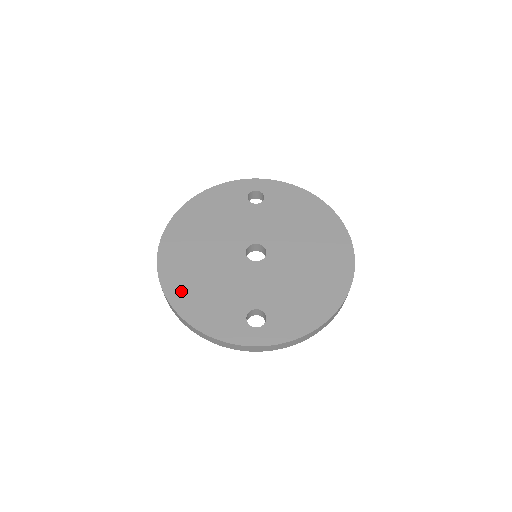
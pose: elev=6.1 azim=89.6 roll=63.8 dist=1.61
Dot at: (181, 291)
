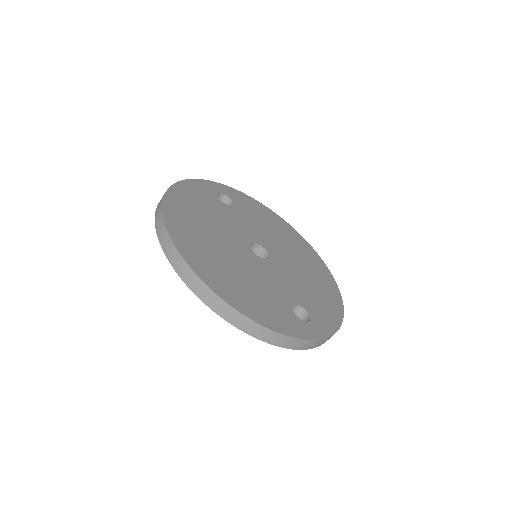
Dot at: (225, 286)
